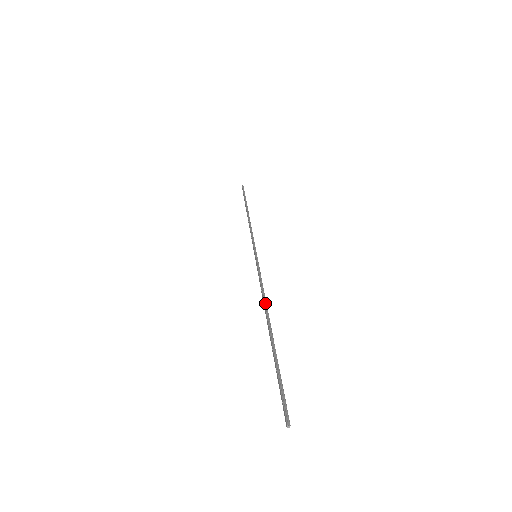
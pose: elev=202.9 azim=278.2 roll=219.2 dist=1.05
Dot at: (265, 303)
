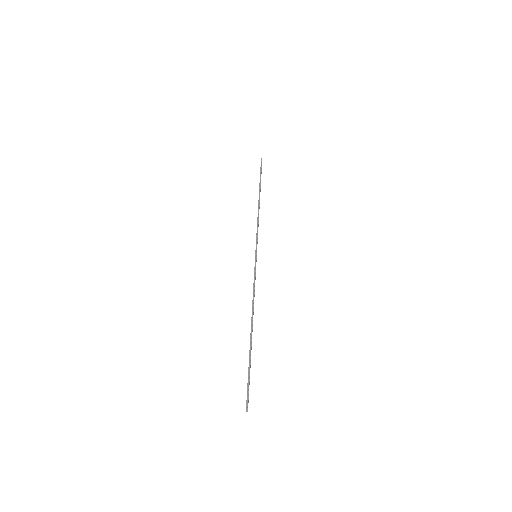
Dot at: (253, 309)
